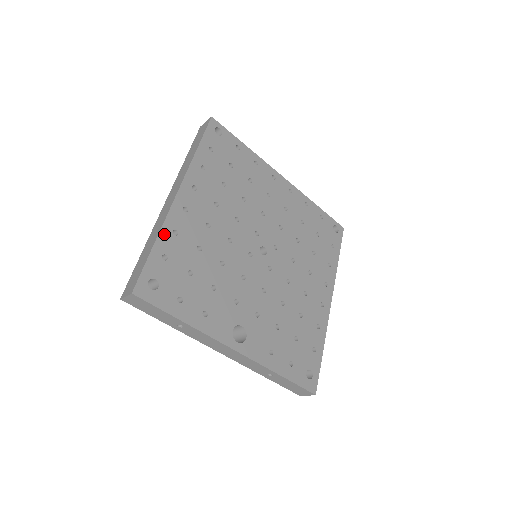
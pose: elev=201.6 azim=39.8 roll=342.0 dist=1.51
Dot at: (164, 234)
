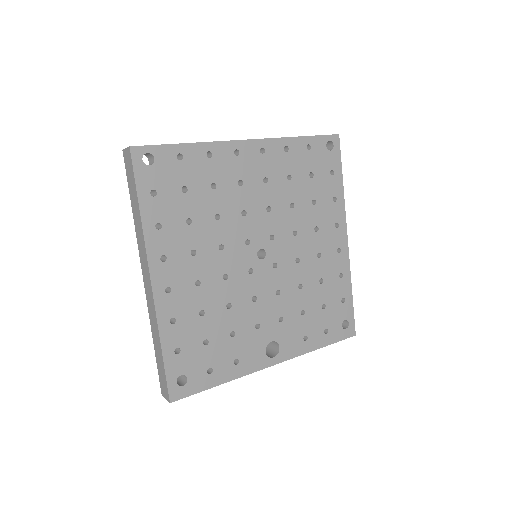
Dot at: (164, 332)
